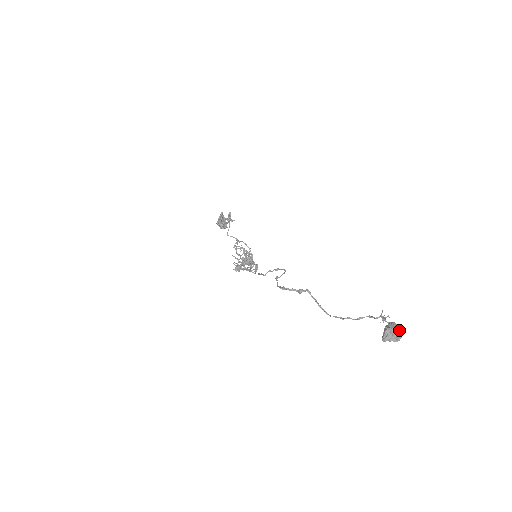
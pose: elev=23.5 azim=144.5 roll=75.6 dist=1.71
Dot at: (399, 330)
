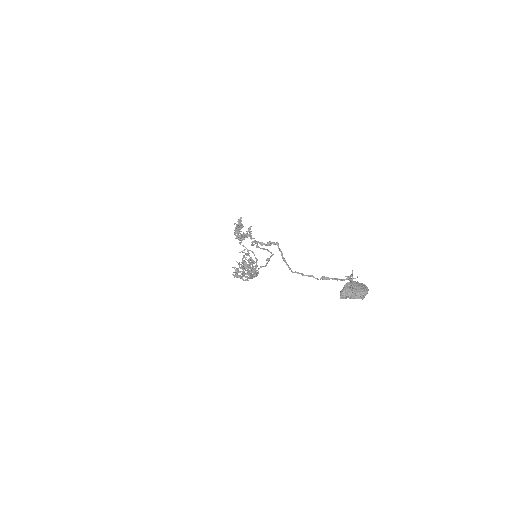
Dot at: (363, 287)
